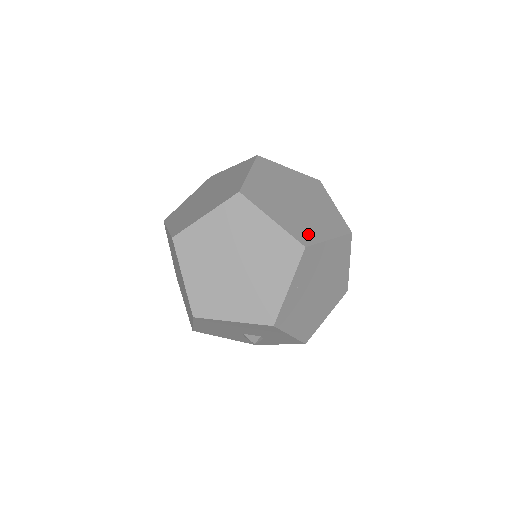
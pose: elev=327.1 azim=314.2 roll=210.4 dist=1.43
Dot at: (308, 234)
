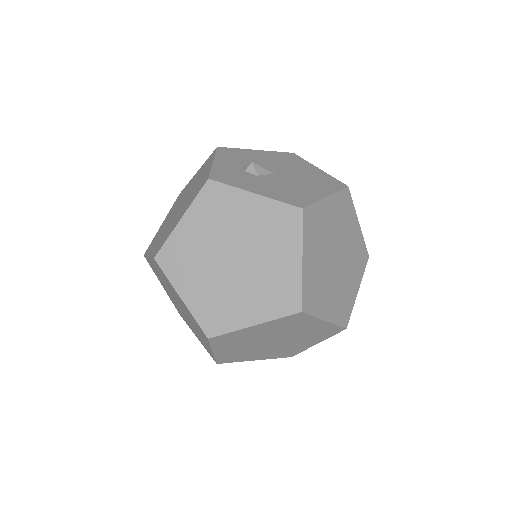
Dot at: (222, 318)
